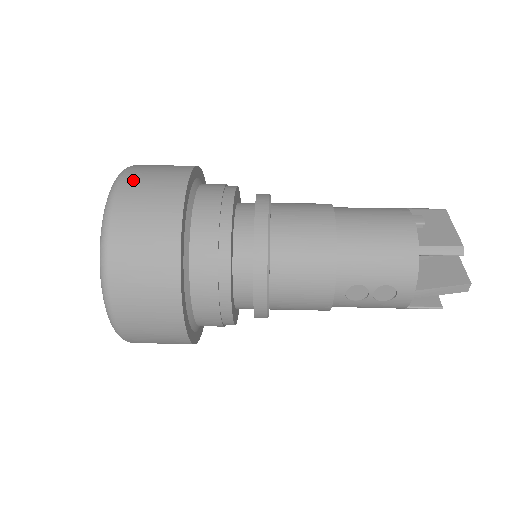
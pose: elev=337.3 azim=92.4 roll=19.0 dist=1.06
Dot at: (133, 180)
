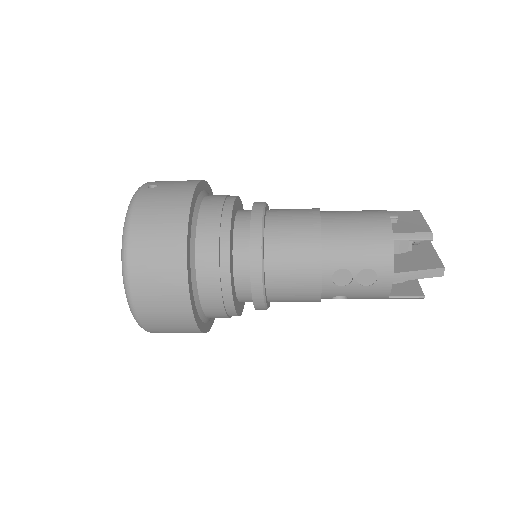
Dot at: occluded
